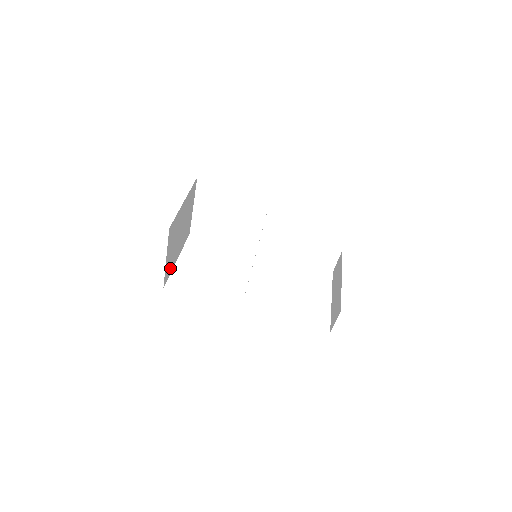
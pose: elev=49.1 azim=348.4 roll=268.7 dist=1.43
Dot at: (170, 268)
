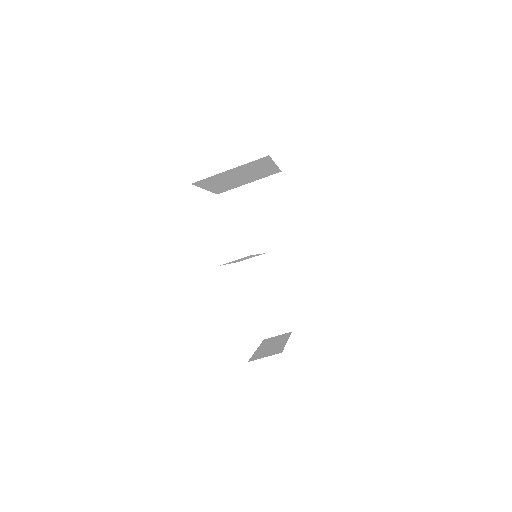
Dot at: (207, 183)
